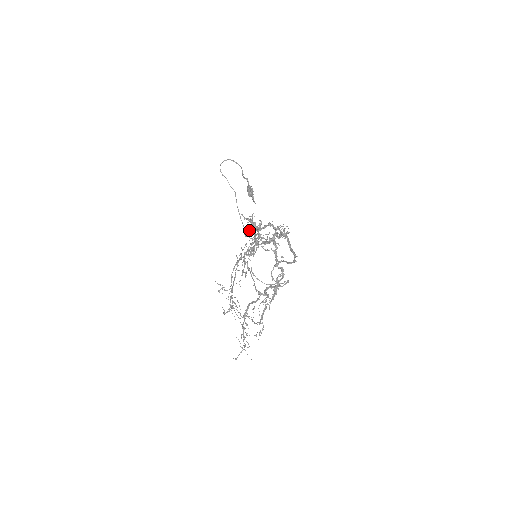
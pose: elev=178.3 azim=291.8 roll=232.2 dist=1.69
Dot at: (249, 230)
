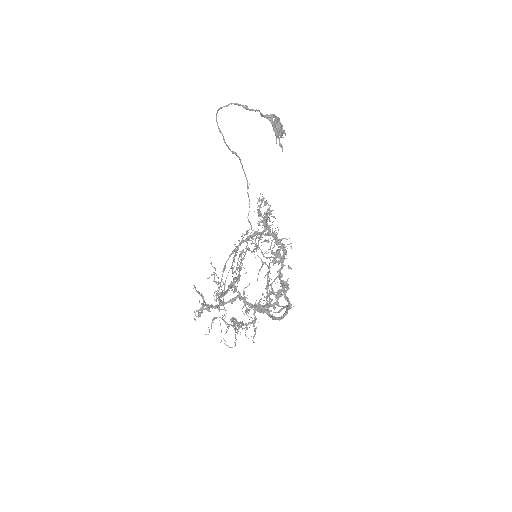
Dot at: (257, 209)
